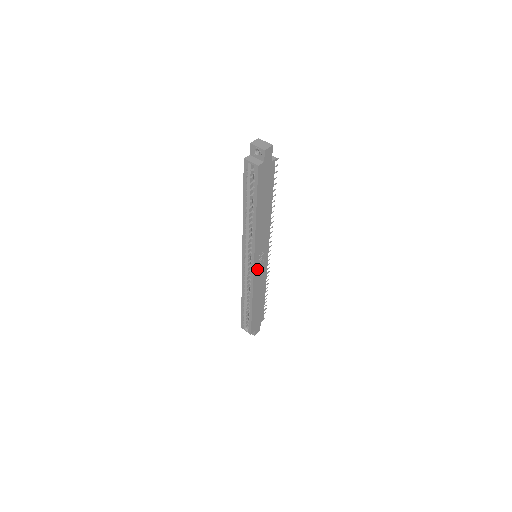
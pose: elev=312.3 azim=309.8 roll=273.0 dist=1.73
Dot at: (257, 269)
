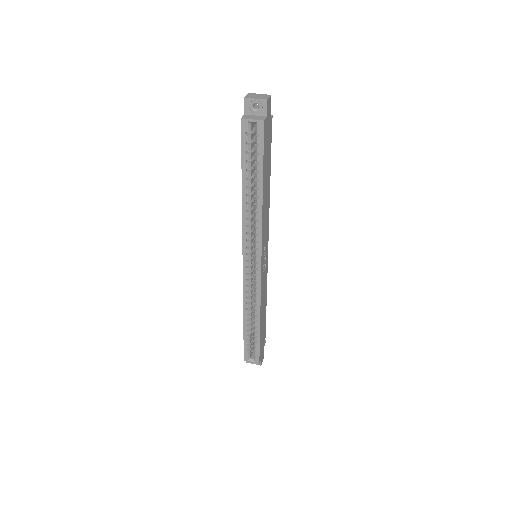
Dot at: (262, 271)
